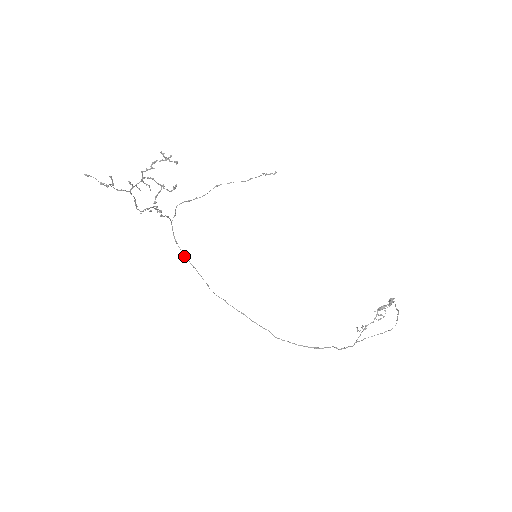
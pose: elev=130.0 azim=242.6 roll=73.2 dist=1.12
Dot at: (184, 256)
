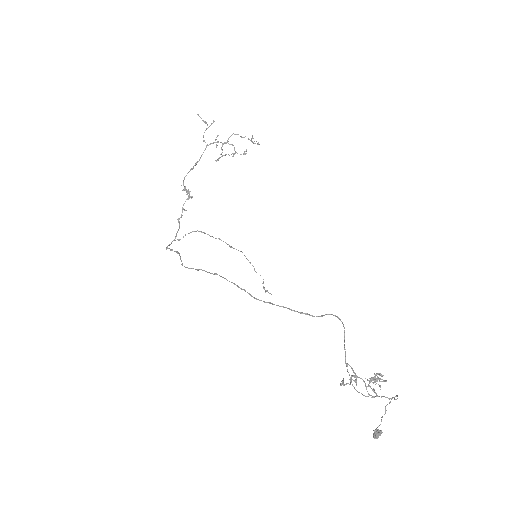
Dot at: (171, 249)
